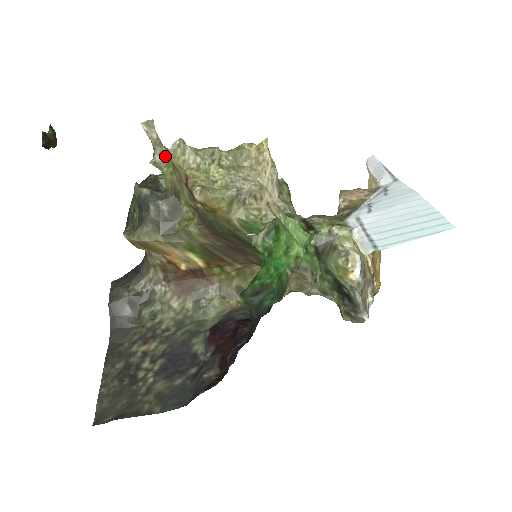
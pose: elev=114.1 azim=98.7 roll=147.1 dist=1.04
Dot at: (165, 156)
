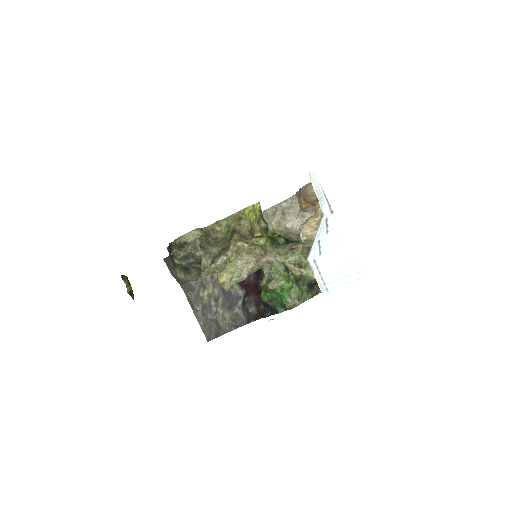
Dot at: (189, 252)
